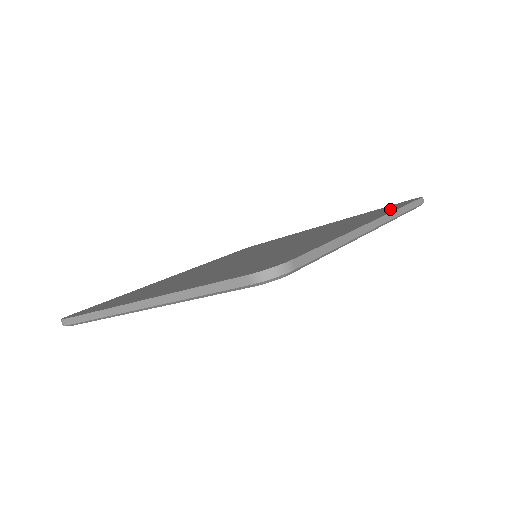
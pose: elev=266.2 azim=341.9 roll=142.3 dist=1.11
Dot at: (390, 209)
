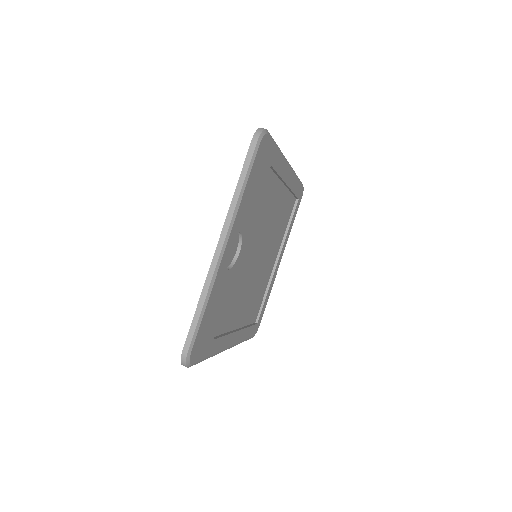
Dot at: occluded
